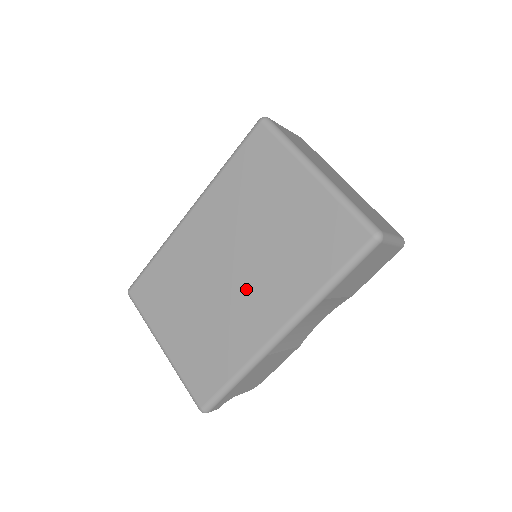
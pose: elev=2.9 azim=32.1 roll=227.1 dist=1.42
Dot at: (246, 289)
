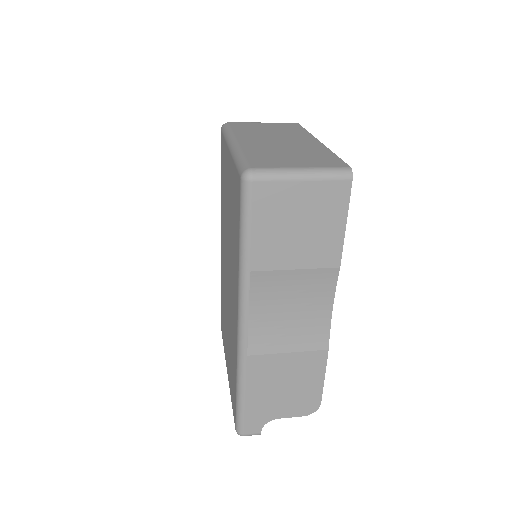
Dot at: (231, 289)
